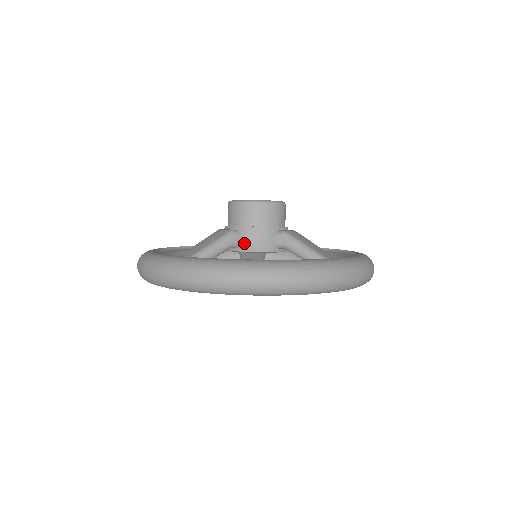
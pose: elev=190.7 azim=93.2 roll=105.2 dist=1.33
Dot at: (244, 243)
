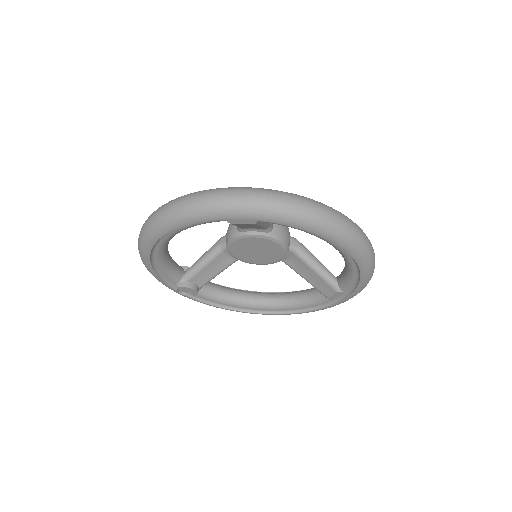
Dot at: (275, 230)
